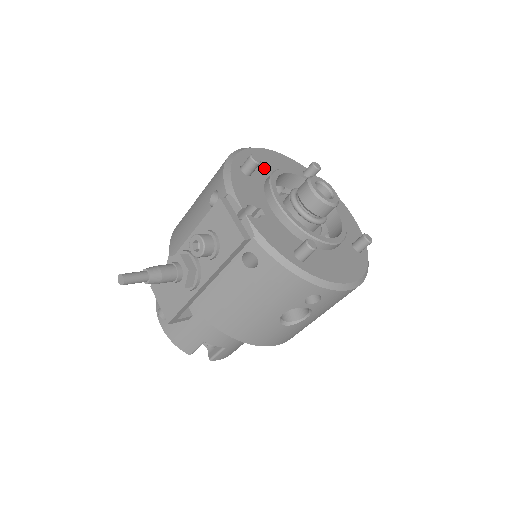
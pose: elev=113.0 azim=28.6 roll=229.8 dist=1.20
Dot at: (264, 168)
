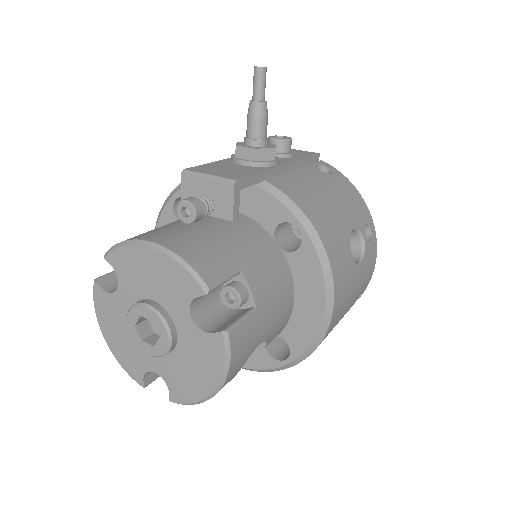
Dot at: occluded
